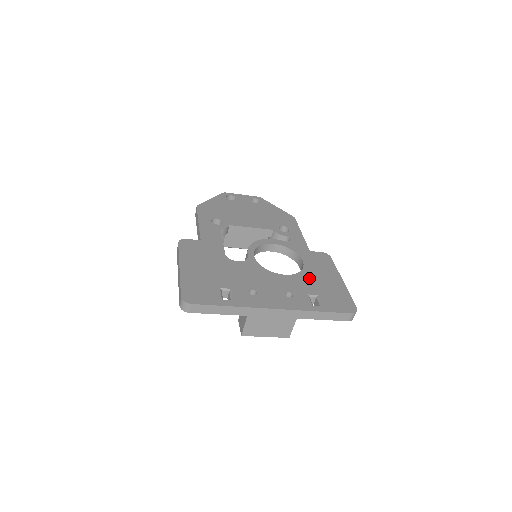
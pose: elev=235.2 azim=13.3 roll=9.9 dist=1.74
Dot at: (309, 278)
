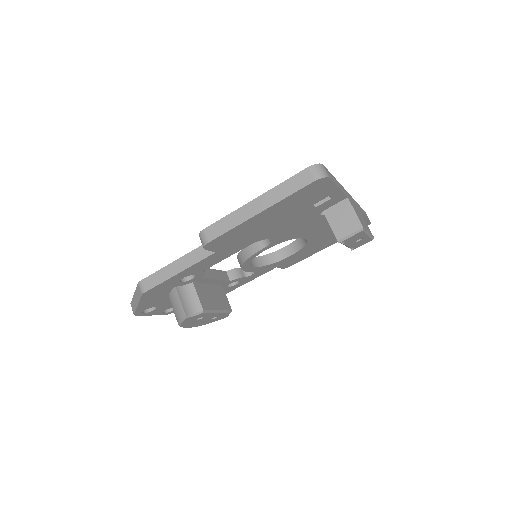
Dot at: occluded
